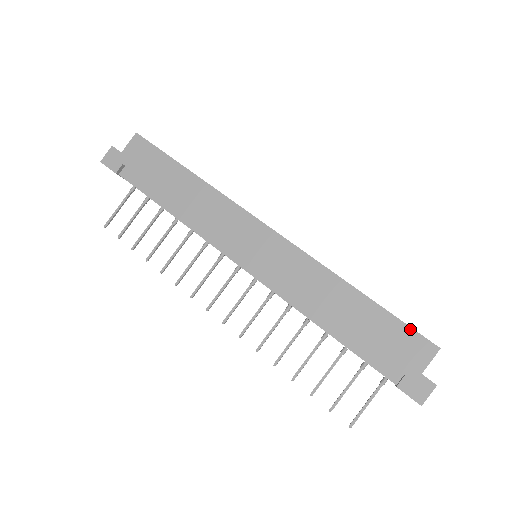
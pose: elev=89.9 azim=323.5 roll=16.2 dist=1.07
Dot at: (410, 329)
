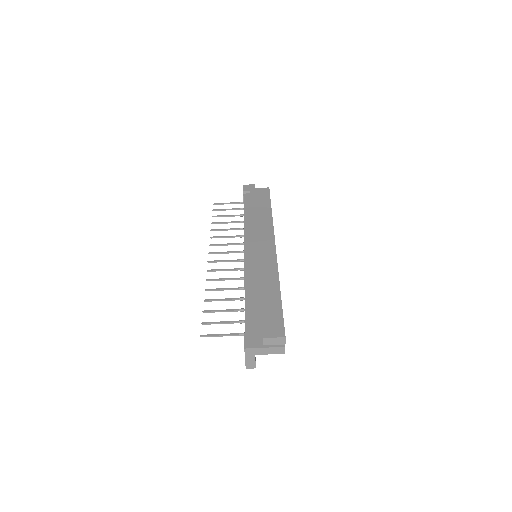
Dot at: (282, 320)
